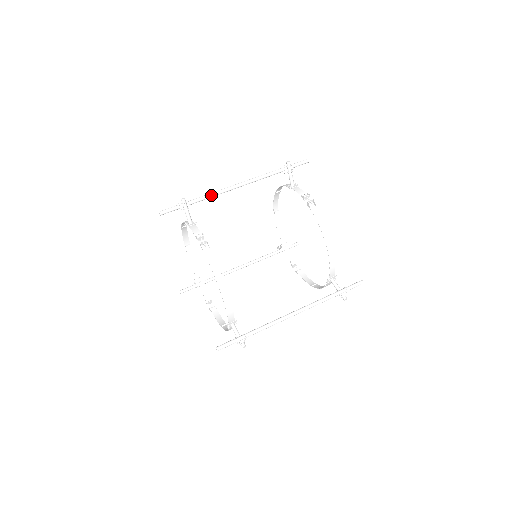
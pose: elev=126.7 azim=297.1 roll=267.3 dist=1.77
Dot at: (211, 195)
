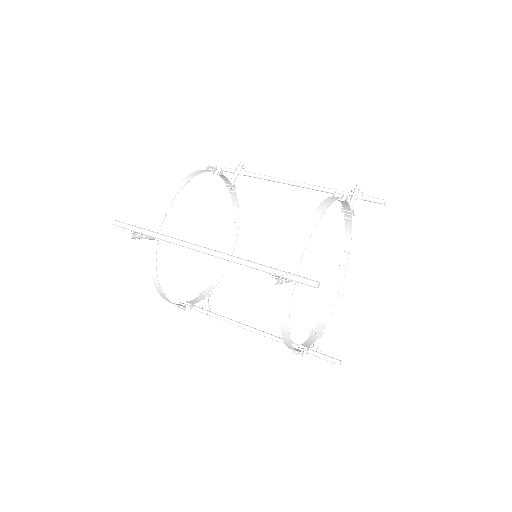
Dot at: (266, 176)
